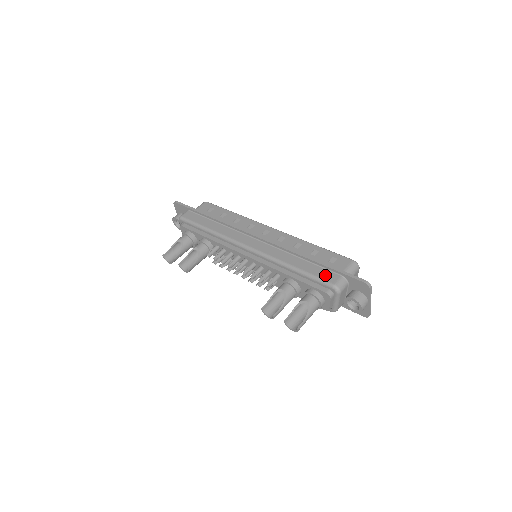
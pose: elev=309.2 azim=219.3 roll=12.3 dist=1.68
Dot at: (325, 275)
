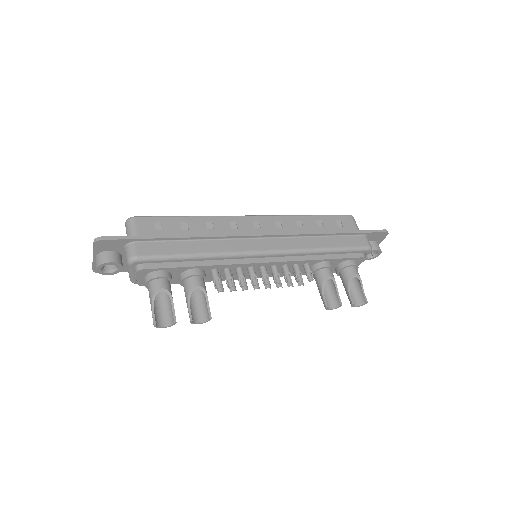
Dot at: (356, 242)
